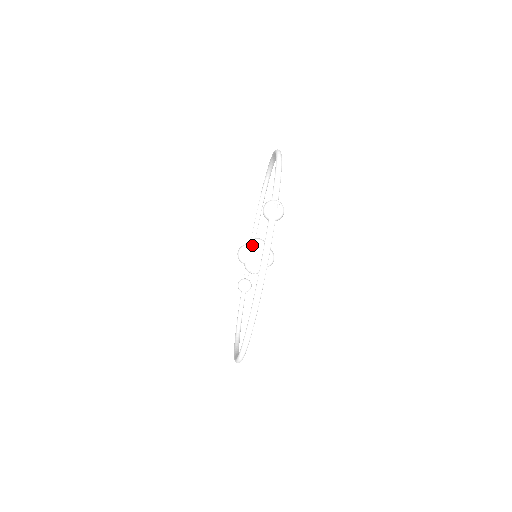
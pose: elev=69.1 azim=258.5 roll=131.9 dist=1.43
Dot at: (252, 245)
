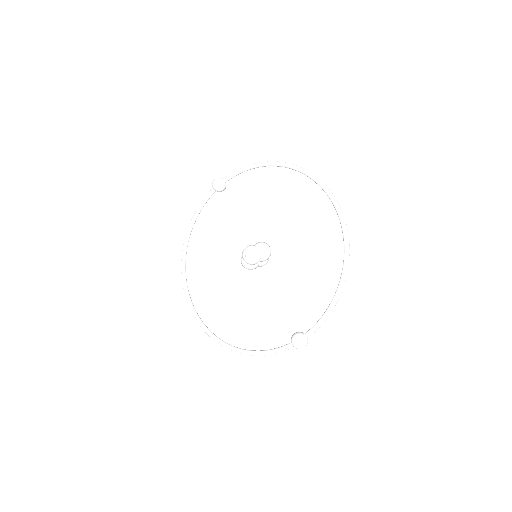
Dot at: (261, 258)
